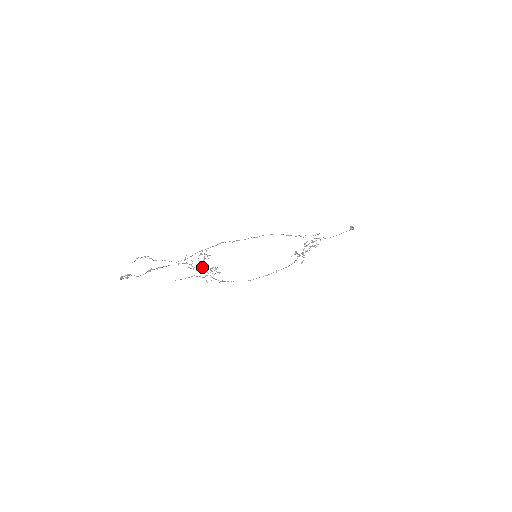
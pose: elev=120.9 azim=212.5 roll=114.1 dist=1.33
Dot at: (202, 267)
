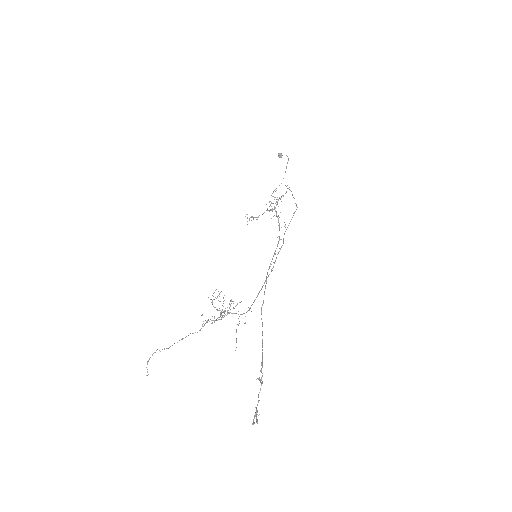
Dot at: (227, 313)
